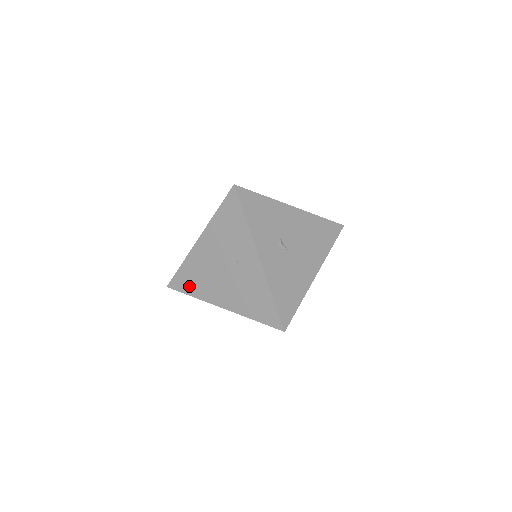
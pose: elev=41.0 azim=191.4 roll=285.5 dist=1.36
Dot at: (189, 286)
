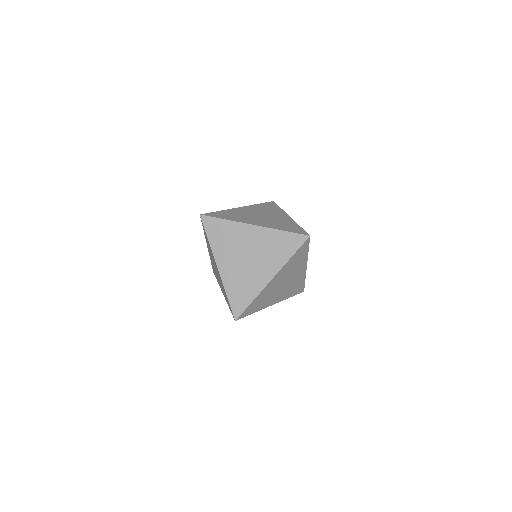
Dot at: (254, 309)
